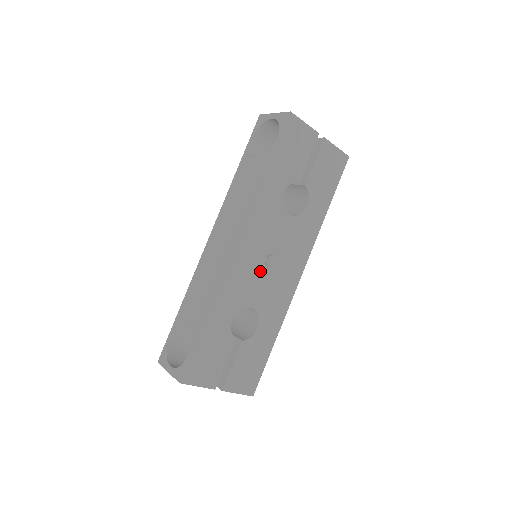
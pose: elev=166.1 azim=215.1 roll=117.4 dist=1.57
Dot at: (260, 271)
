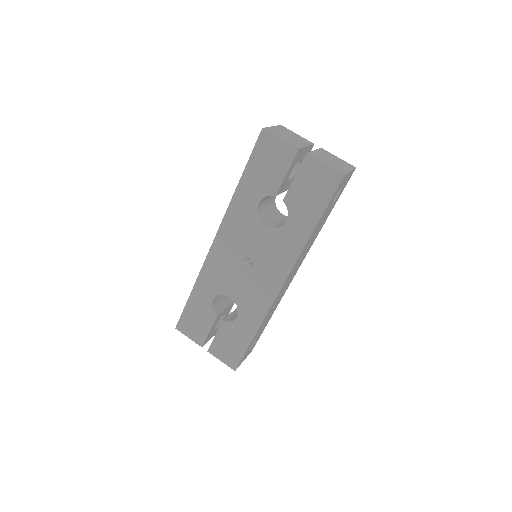
Dot at: (237, 269)
